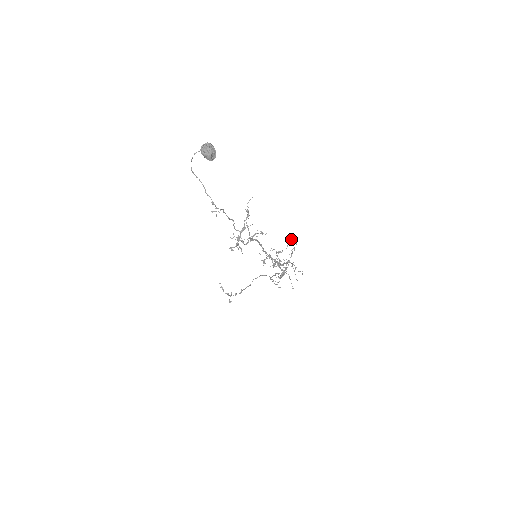
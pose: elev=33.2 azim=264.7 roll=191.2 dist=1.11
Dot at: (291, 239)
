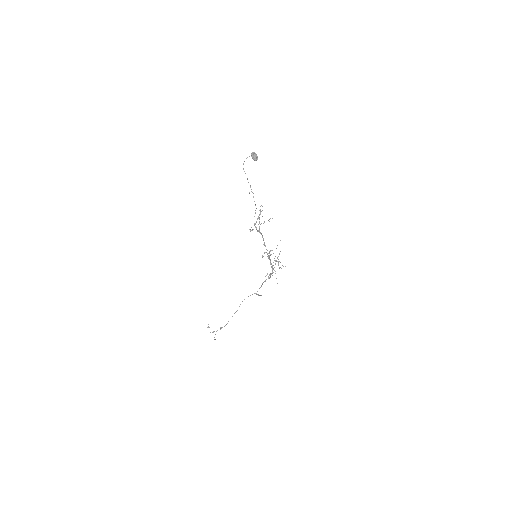
Dot at: occluded
